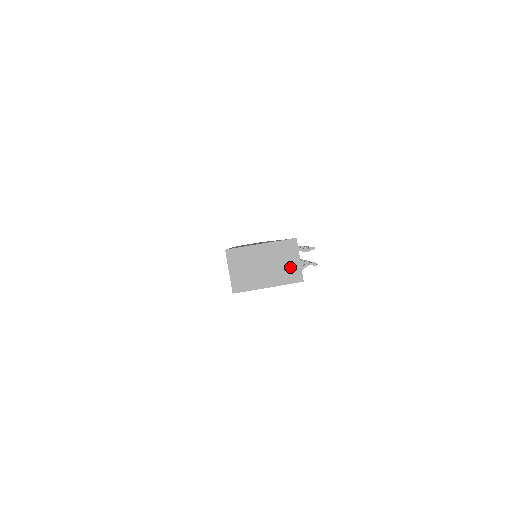
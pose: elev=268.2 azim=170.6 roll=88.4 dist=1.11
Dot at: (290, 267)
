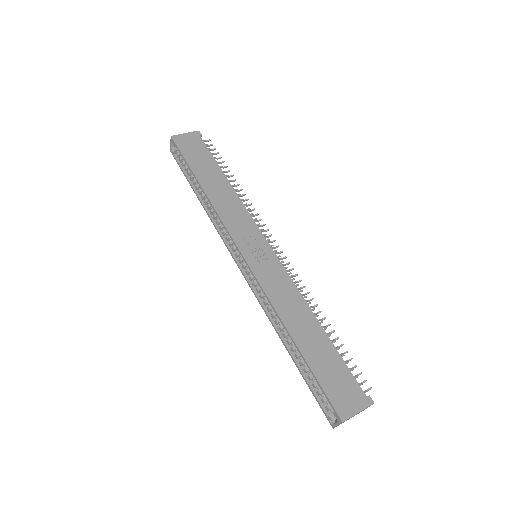
Dot at: (363, 410)
